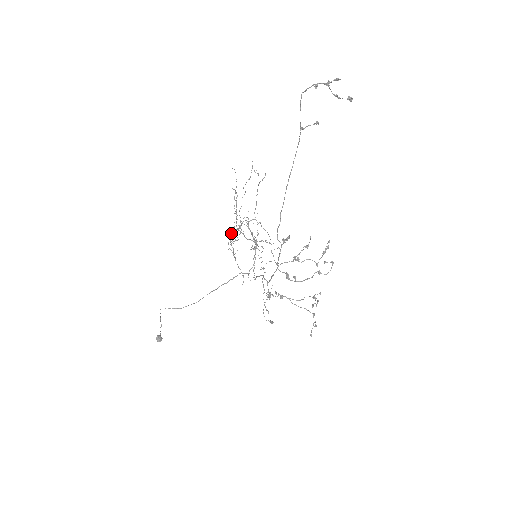
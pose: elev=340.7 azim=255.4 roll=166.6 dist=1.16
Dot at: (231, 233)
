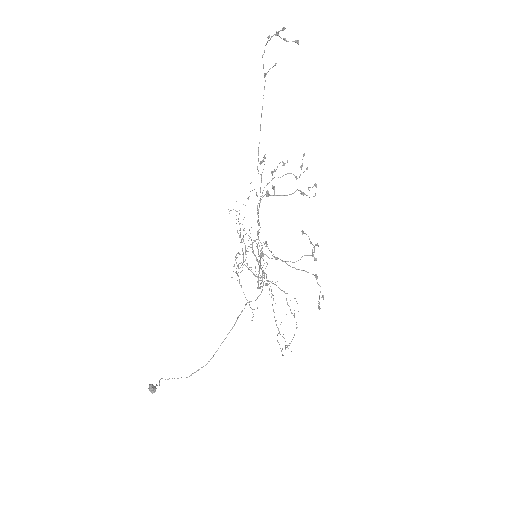
Dot at: (235, 257)
